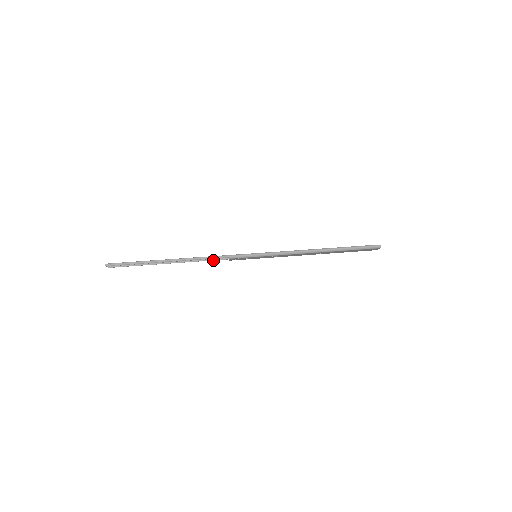
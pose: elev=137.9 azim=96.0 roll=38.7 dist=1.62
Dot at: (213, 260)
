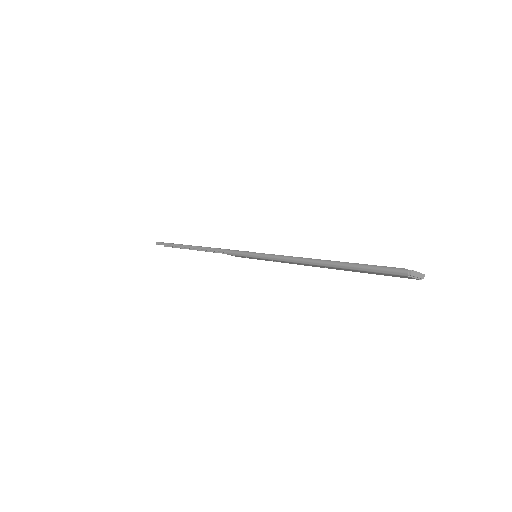
Dot at: occluded
